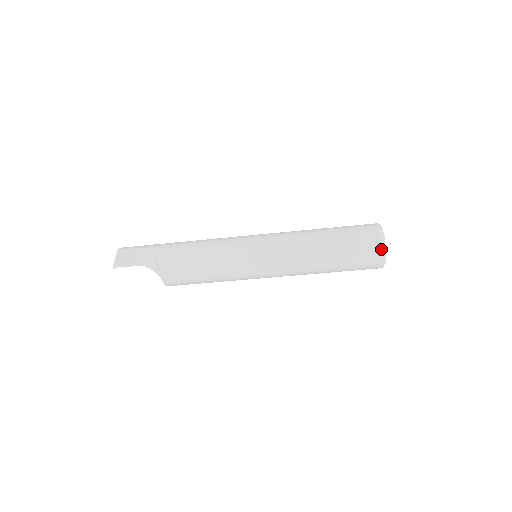
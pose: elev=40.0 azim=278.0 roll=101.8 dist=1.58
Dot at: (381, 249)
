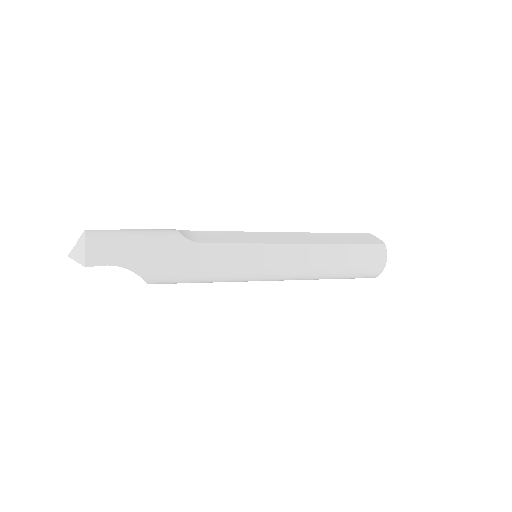
Dot at: occluded
